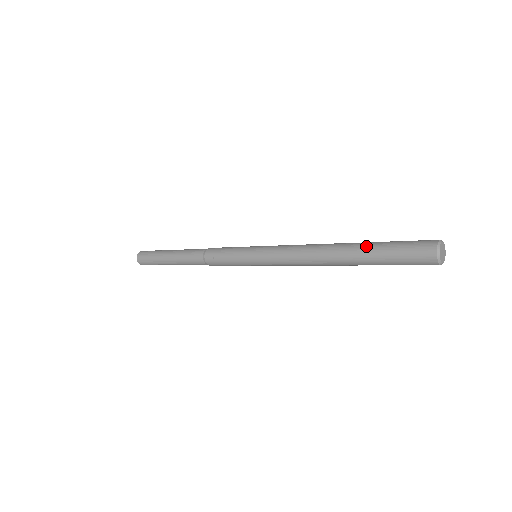
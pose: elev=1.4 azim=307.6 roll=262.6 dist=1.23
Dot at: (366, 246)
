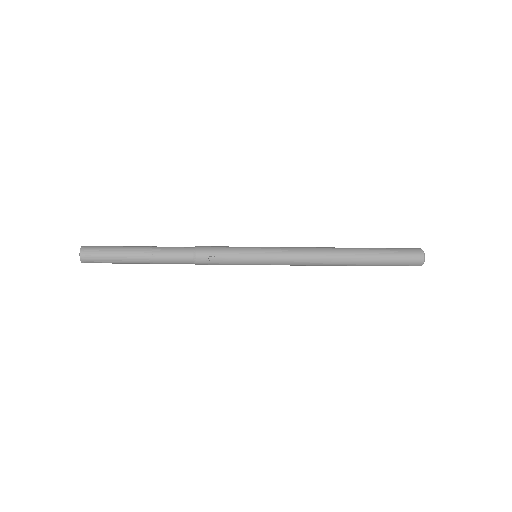
Dot at: (371, 252)
